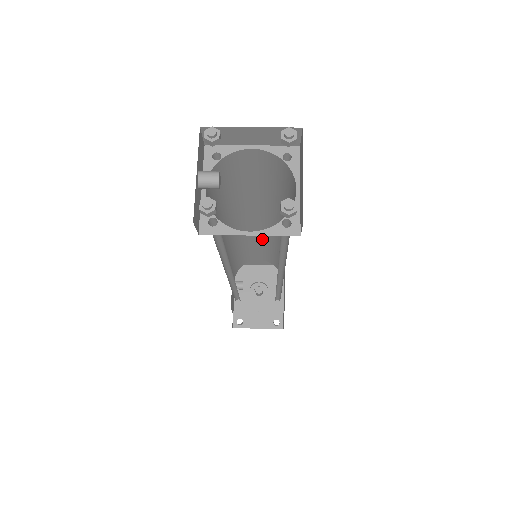
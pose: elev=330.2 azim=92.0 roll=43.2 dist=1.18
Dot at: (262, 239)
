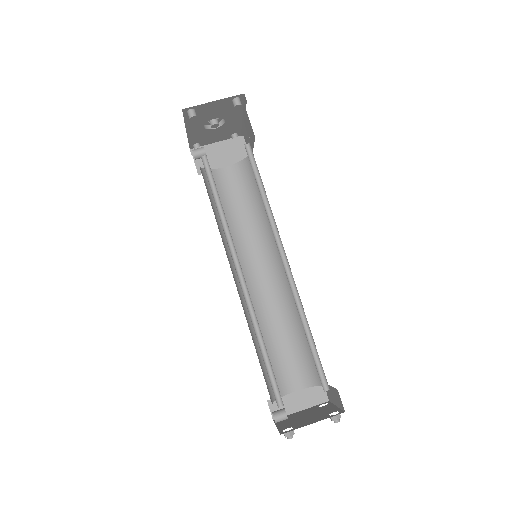
Dot at: occluded
